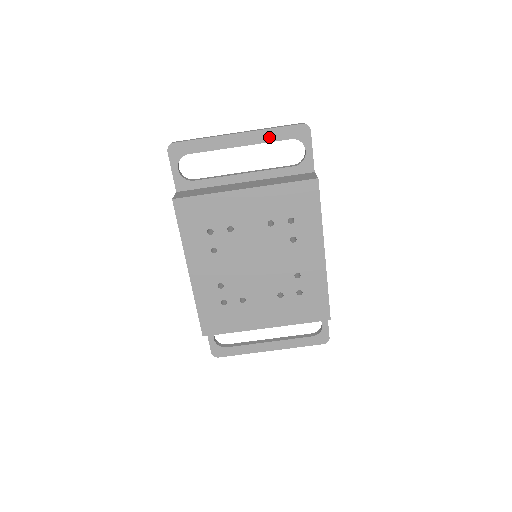
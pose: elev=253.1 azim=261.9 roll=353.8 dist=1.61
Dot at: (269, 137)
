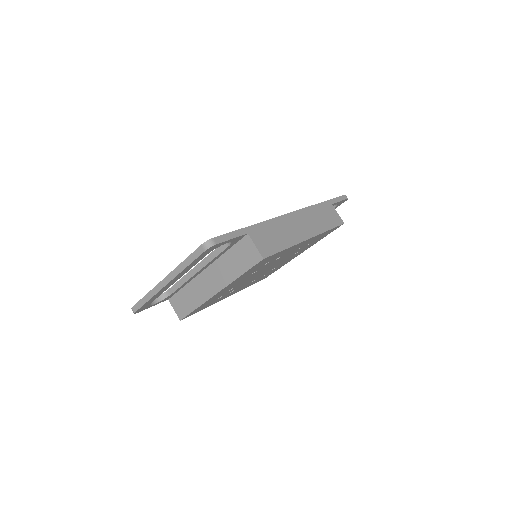
Dot at: (190, 267)
